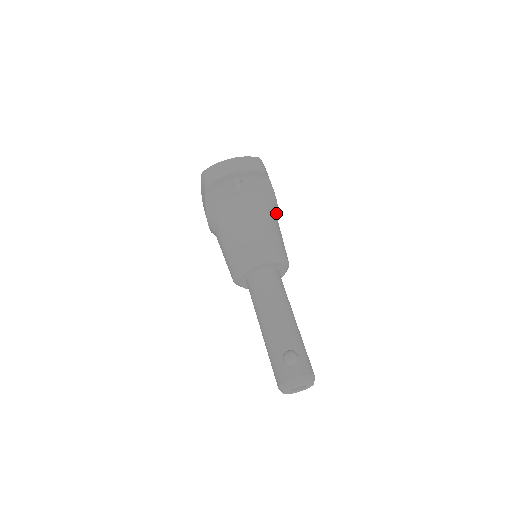
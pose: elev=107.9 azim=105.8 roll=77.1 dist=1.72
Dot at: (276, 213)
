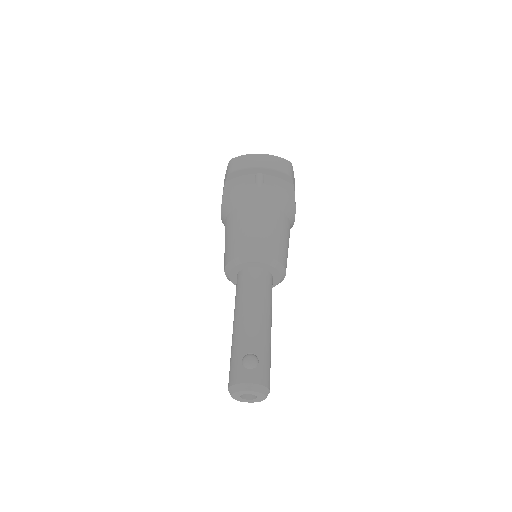
Dot at: (291, 222)
